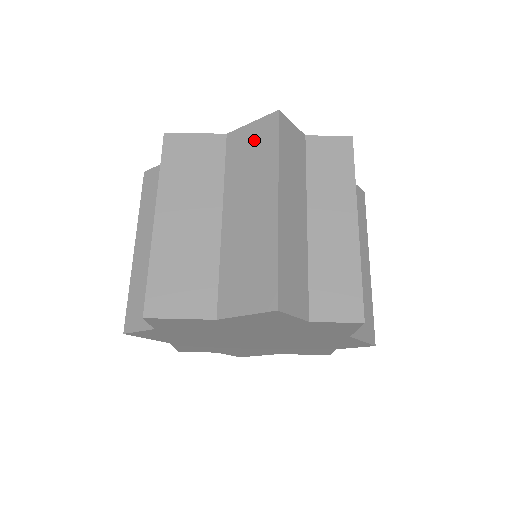
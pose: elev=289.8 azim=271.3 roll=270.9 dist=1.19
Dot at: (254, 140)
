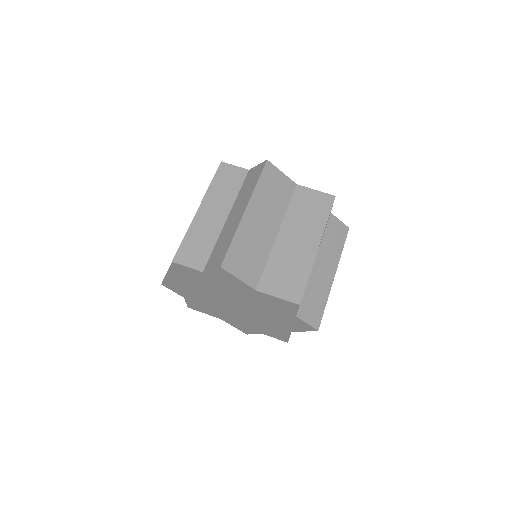
Dot at: (315, 202)
